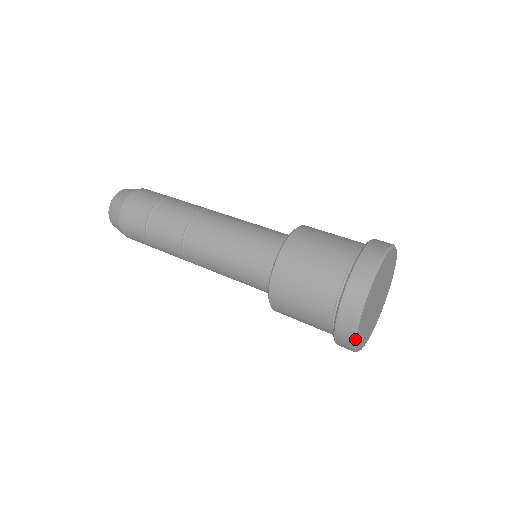
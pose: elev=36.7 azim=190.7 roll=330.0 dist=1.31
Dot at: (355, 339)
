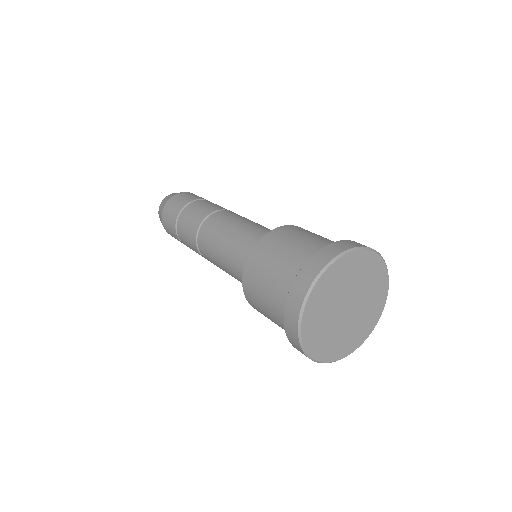
Dot at: (302, 346)
